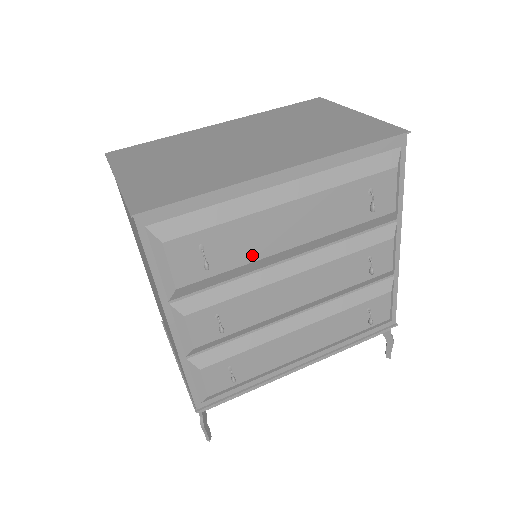
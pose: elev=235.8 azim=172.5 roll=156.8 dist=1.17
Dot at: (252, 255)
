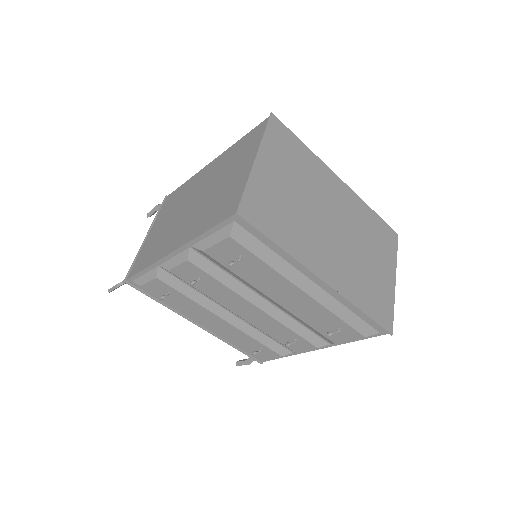
Dot at: (255, 283)
